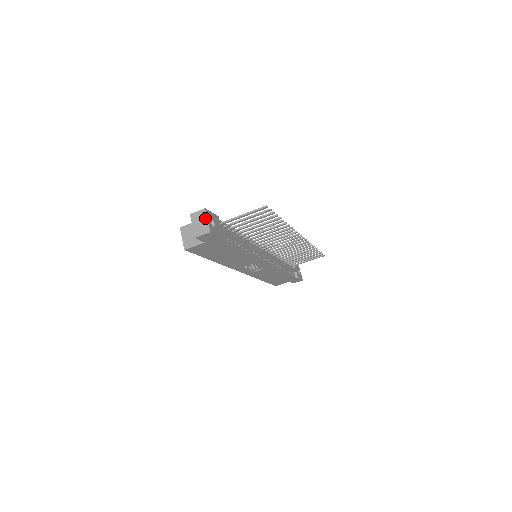
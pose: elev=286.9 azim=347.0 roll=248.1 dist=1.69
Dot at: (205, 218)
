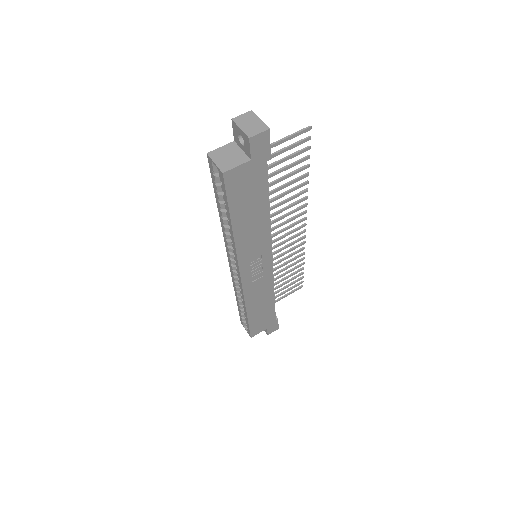
Dot at: (256, 118)
